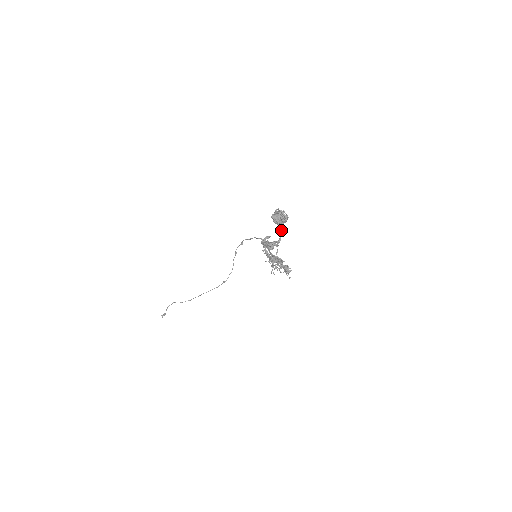
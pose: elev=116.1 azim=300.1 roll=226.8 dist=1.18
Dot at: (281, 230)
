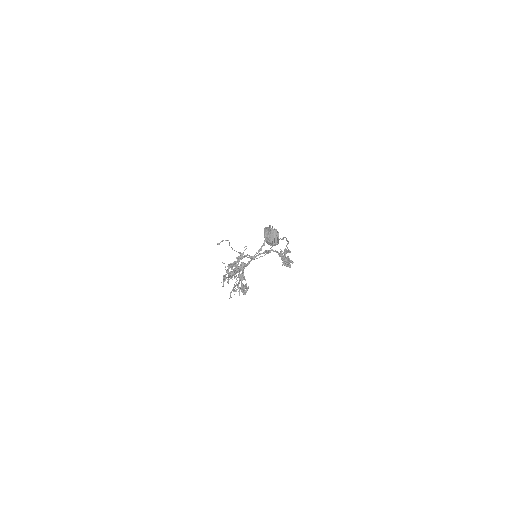
Dot at: occluded
